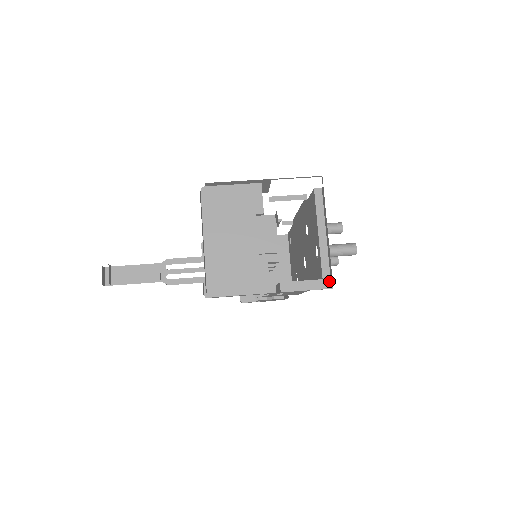
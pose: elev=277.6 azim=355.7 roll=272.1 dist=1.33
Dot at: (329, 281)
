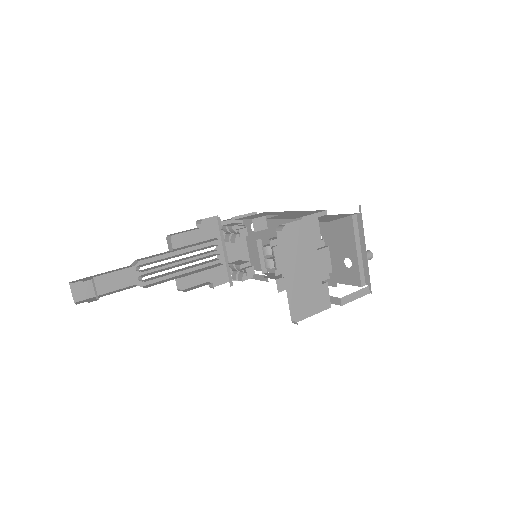
Dot at: (368, 288)
